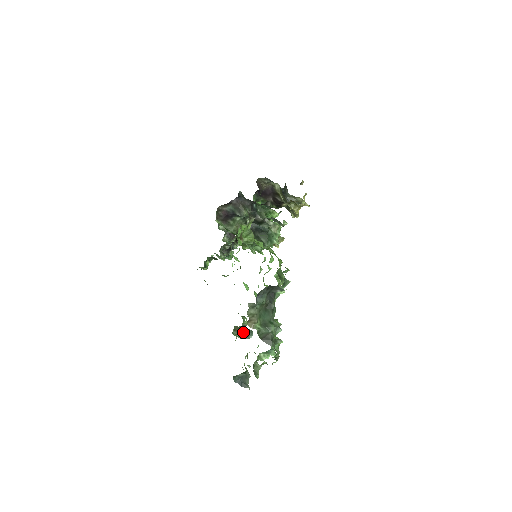
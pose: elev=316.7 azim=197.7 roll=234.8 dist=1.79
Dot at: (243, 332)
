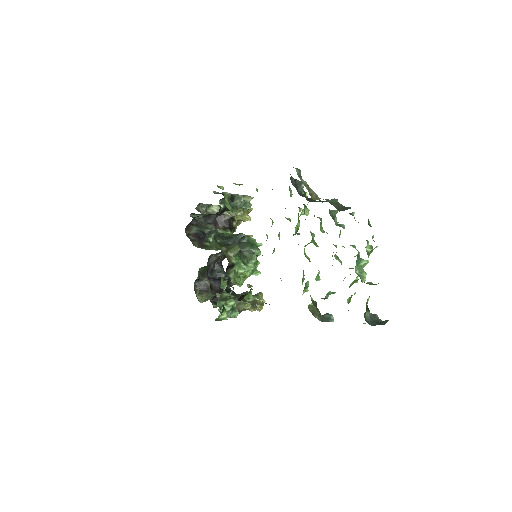
Dot at: (321, 318)
